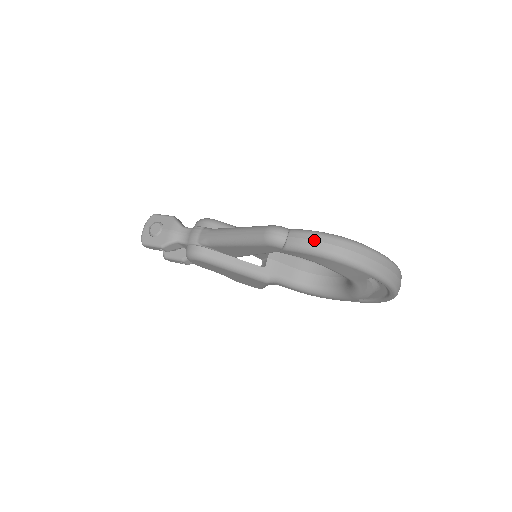
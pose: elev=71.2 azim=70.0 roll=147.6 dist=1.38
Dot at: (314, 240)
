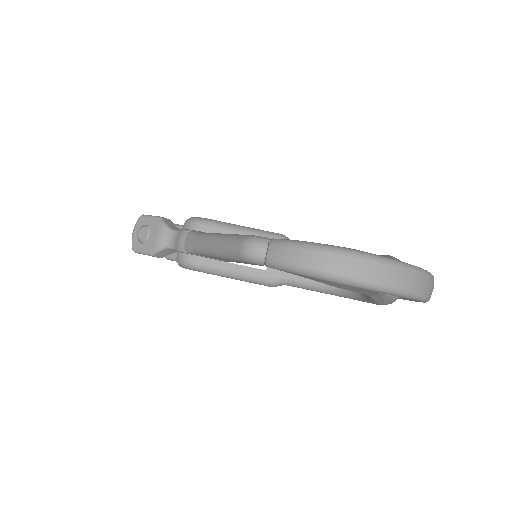
Dot at: (298, 256)
